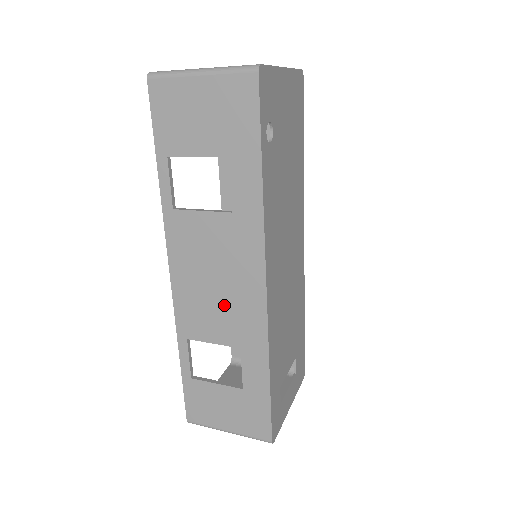
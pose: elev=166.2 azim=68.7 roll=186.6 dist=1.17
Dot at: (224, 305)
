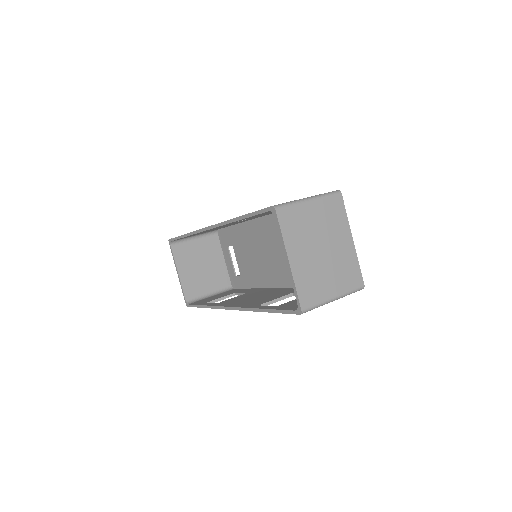
Dot at: occluded
